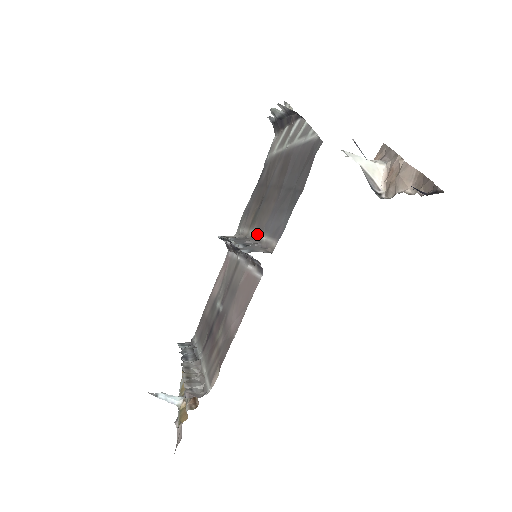
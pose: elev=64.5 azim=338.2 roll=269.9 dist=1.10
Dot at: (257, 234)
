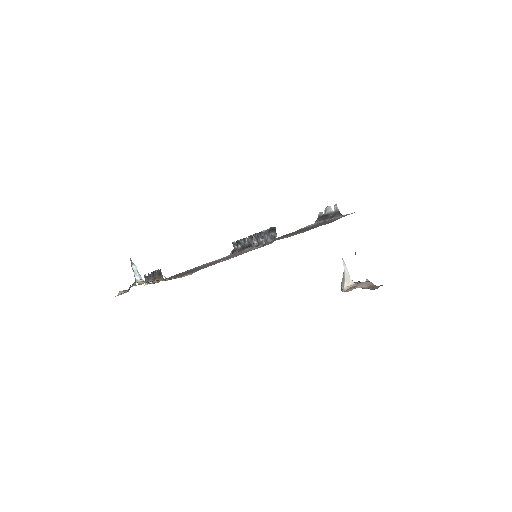
Dot at: occluded
